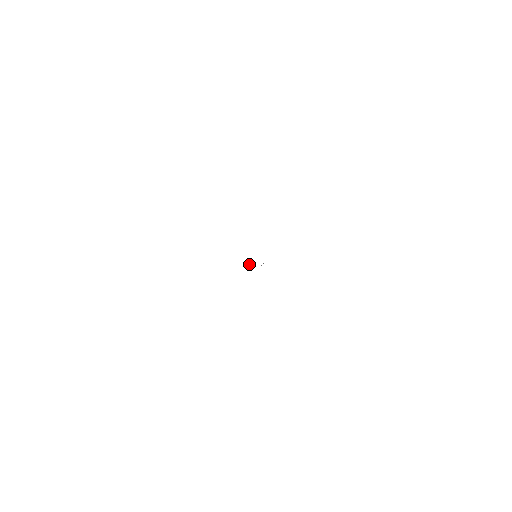
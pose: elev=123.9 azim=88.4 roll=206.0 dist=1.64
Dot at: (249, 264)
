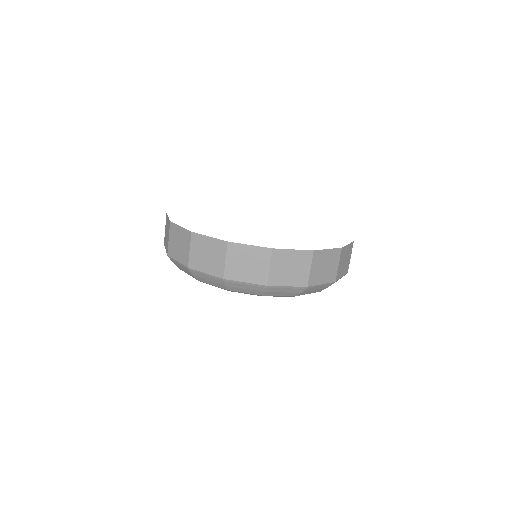
Dot at: occluded
